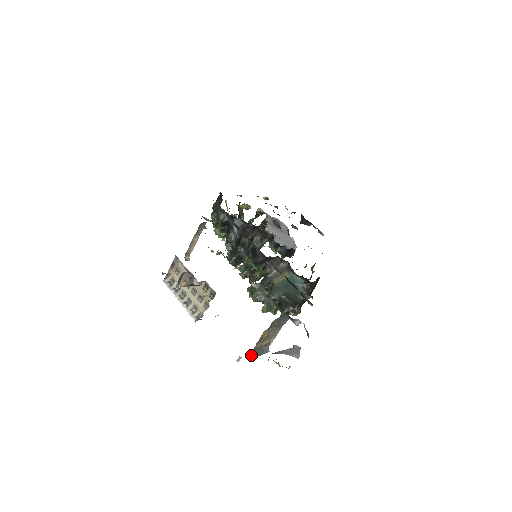
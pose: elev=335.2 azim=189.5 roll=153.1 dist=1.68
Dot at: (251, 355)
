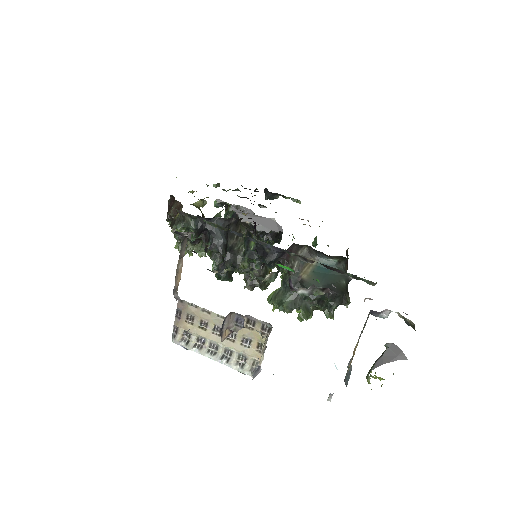
Dot at: (345, 384)
